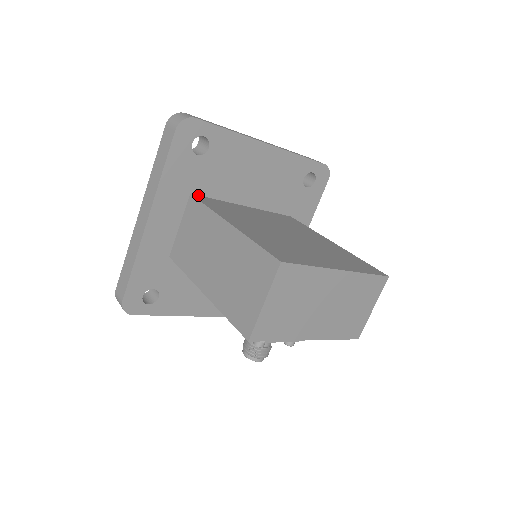
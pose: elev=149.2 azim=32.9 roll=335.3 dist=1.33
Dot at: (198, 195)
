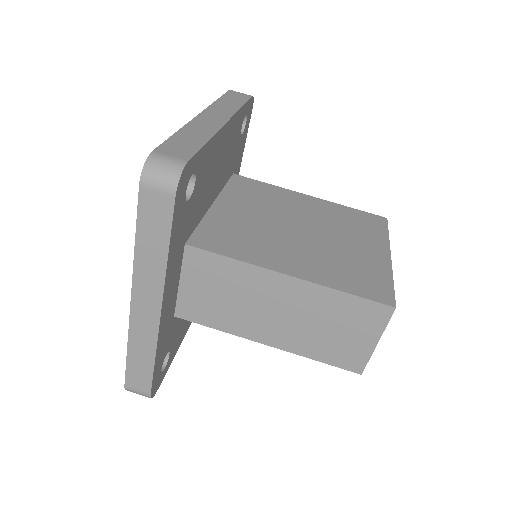
Dot at: (189, 238)
